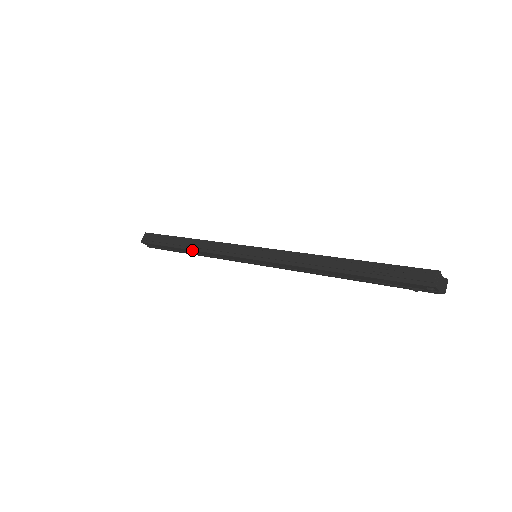
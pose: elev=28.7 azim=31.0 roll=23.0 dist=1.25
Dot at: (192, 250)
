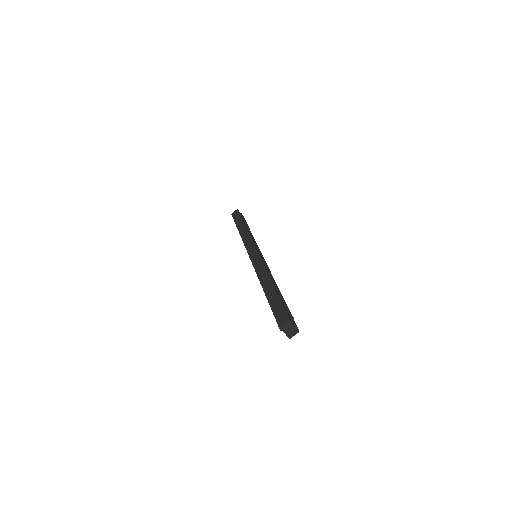
Dot at: (240, 233)
